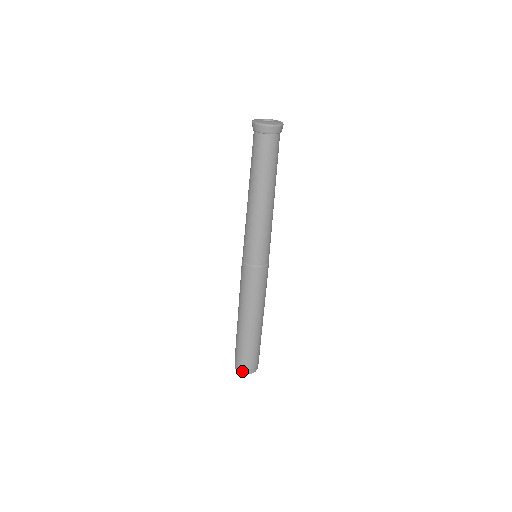
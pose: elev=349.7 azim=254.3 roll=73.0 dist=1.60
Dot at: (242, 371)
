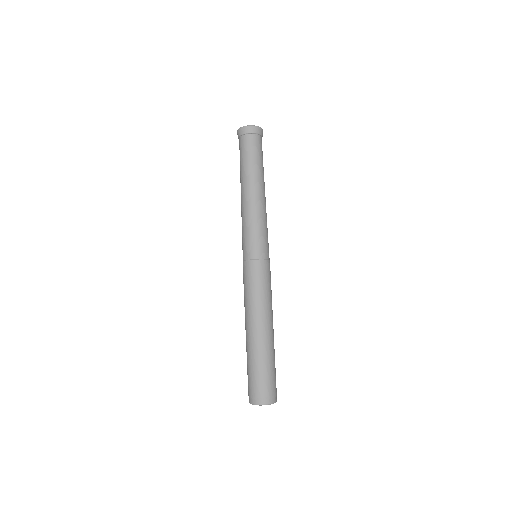
Dot at: (254, 401)
